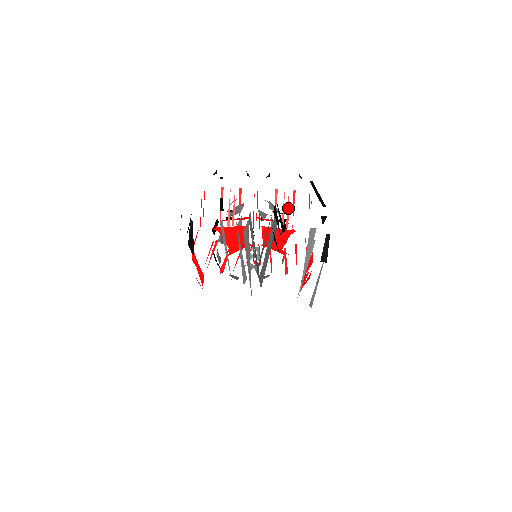
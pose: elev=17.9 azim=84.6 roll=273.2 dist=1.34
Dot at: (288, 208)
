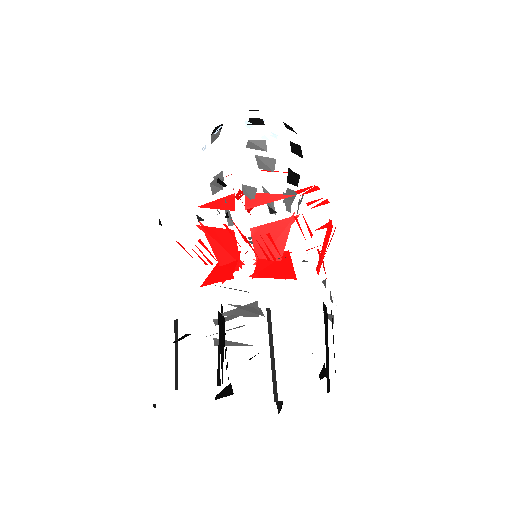
Dot at: (268, 248)
